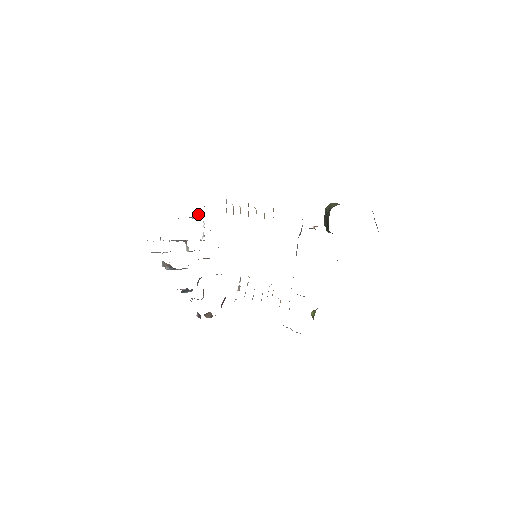
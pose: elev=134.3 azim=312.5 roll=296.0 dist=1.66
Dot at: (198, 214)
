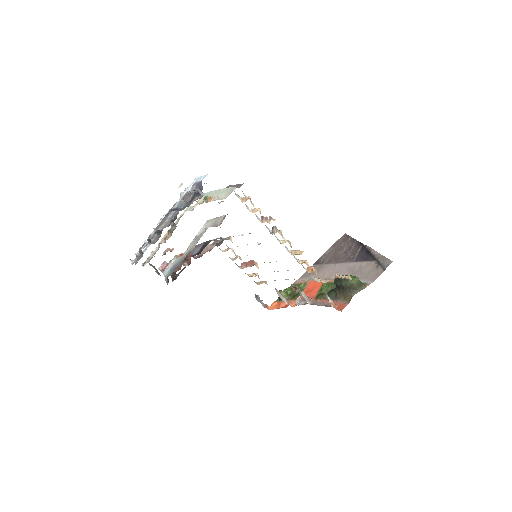
Dot at: occluded
